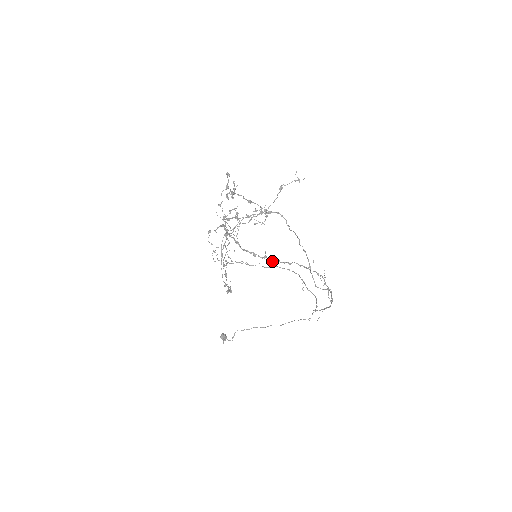
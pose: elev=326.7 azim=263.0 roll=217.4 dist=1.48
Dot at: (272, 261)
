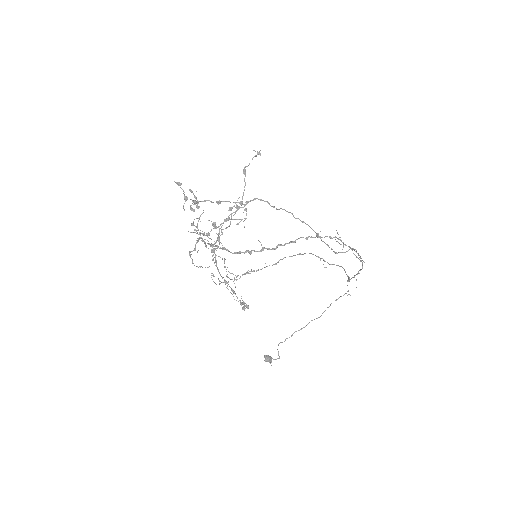
Dot at: (273, 249)
